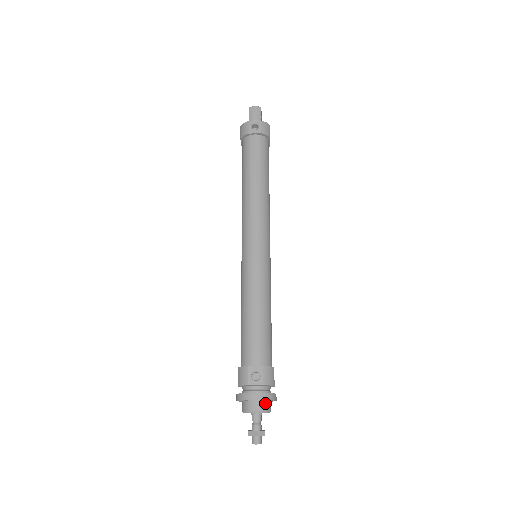
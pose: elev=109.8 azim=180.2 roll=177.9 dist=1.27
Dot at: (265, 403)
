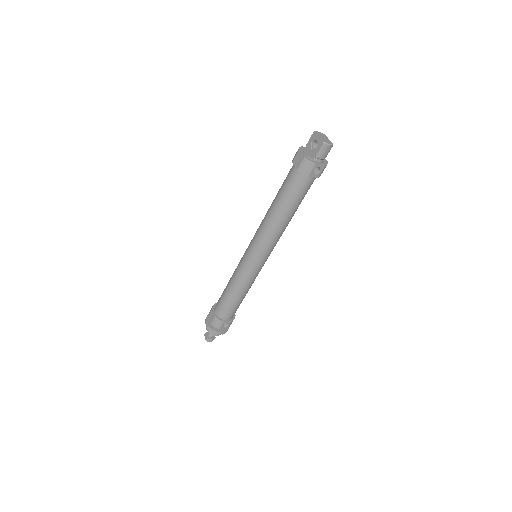
Dot at: occluded
